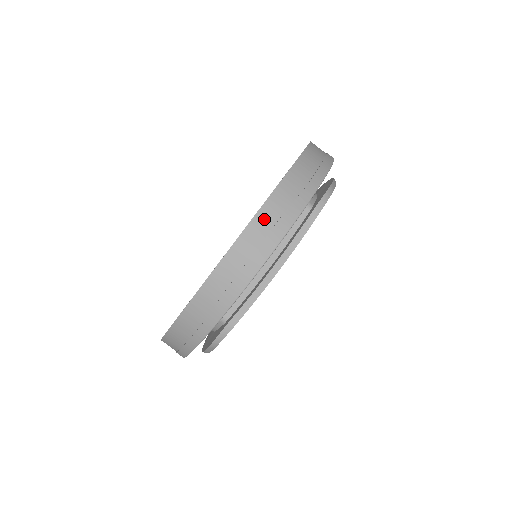
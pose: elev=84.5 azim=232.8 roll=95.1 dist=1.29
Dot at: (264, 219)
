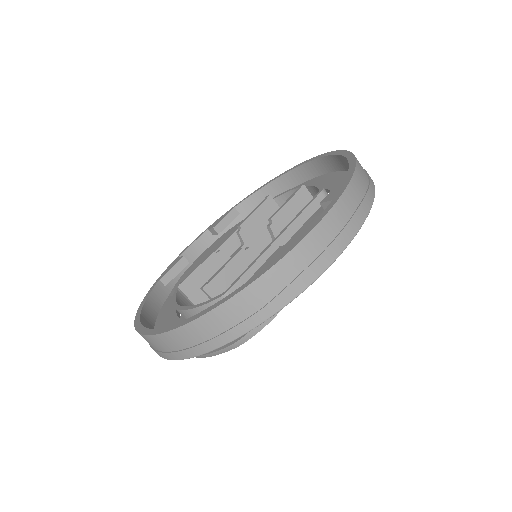
Dot at: (345, 206)
